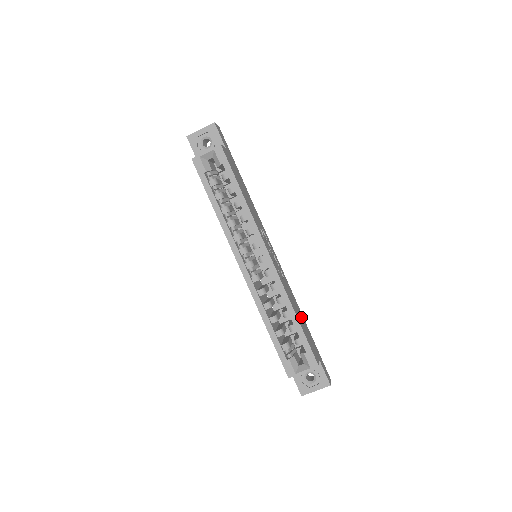
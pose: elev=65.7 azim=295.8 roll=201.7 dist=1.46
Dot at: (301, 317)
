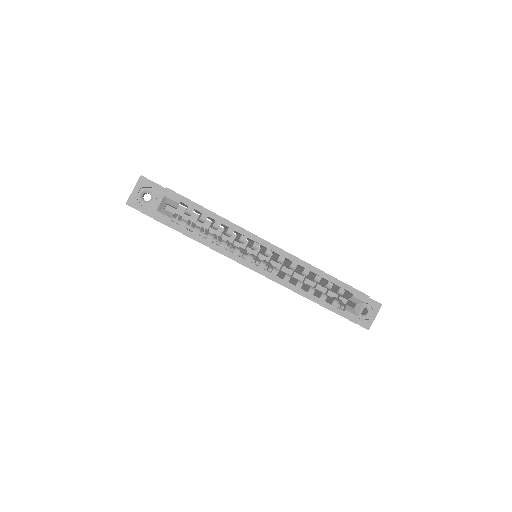
Dot at: occluded
